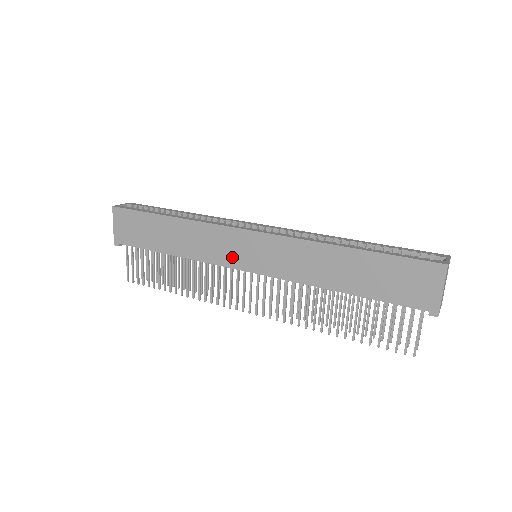
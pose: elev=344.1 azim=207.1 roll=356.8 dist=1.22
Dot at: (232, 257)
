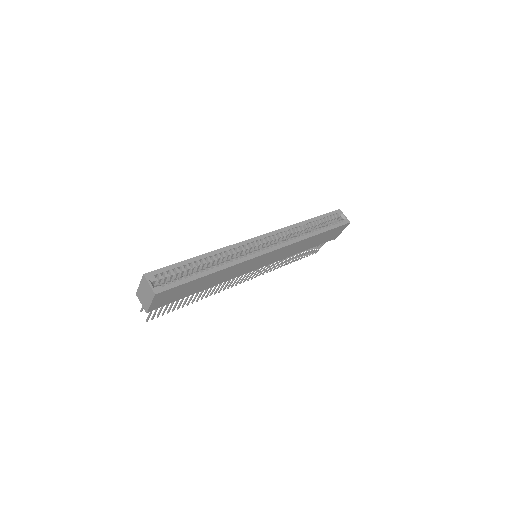
Dot at: (251, 268)
